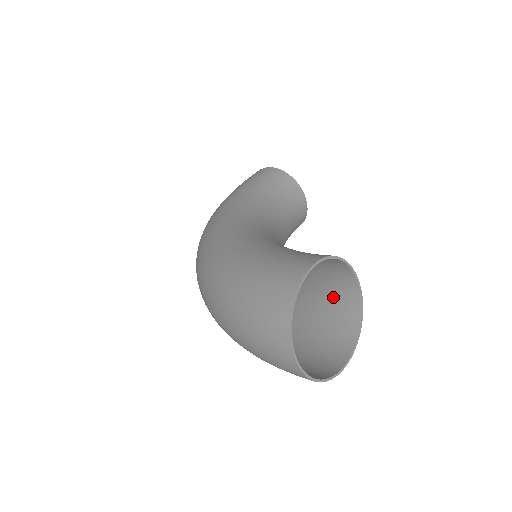
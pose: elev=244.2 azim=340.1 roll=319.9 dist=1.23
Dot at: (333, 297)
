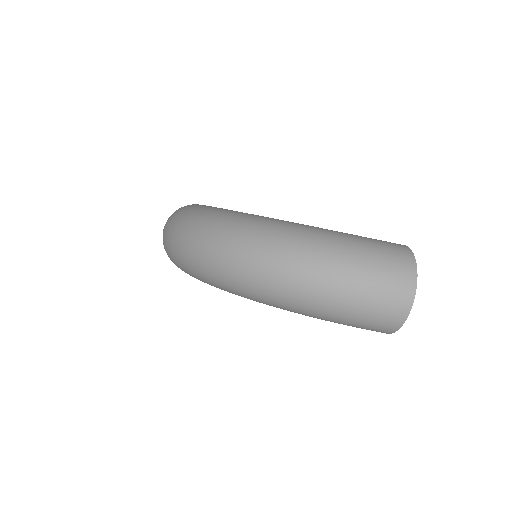
Dot at: occluded
